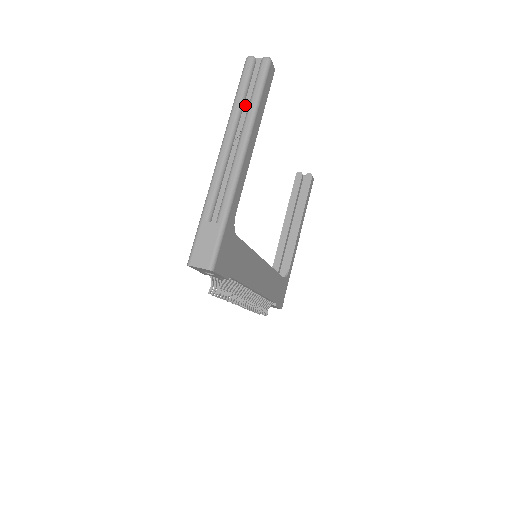
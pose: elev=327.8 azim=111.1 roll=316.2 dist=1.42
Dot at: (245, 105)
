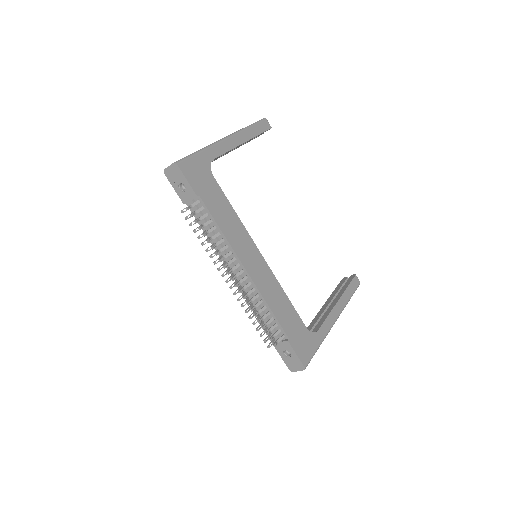
Dot at: occluded
